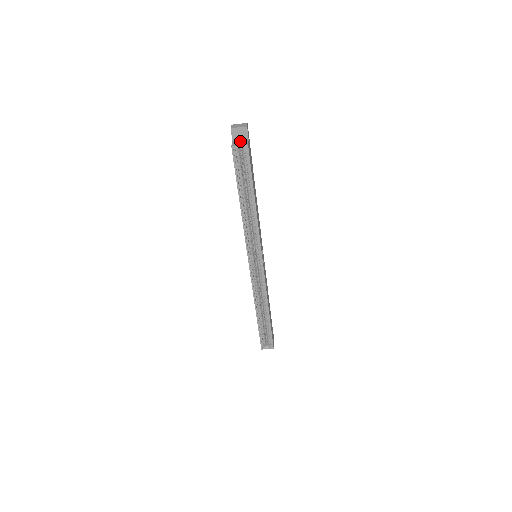
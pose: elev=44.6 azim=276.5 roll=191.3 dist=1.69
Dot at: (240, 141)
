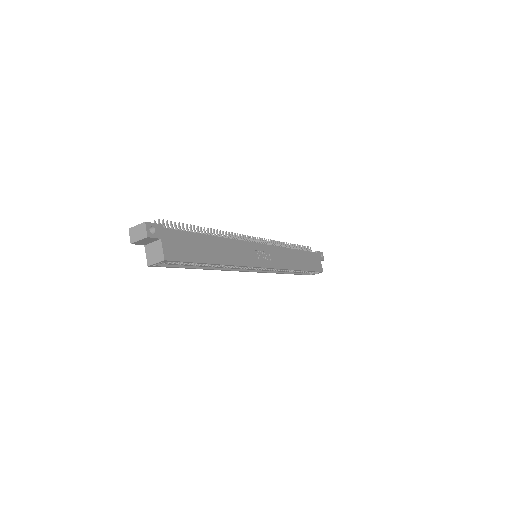
Dot at: (153, 248)
